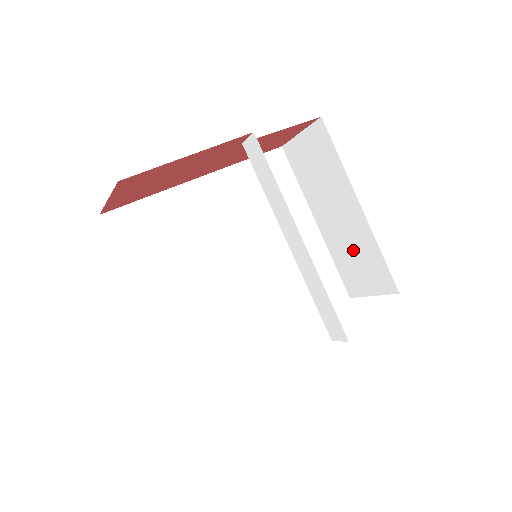
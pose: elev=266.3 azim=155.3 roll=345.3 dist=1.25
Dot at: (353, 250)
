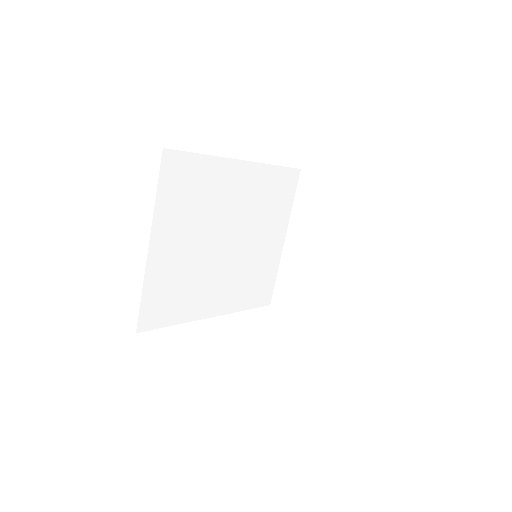
Dot at: occluded
